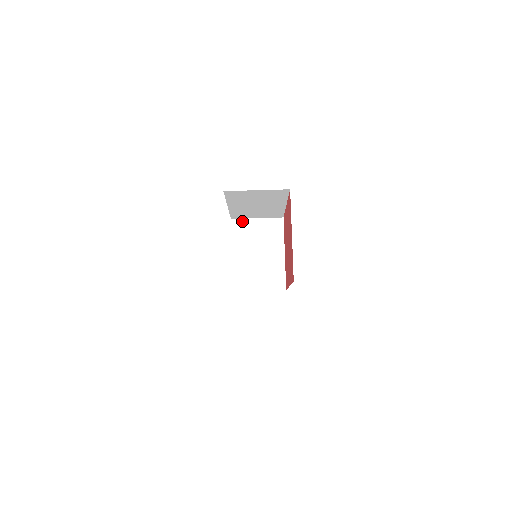
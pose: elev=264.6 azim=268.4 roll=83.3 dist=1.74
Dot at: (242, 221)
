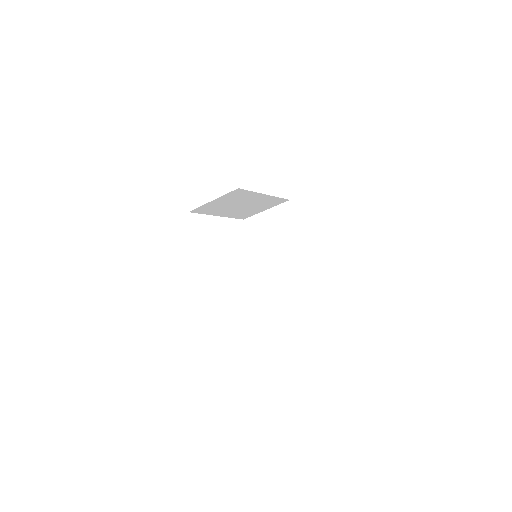
Dot at: (200, 208)
